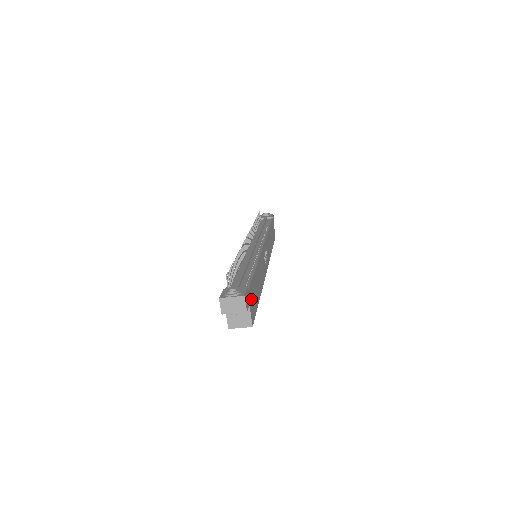
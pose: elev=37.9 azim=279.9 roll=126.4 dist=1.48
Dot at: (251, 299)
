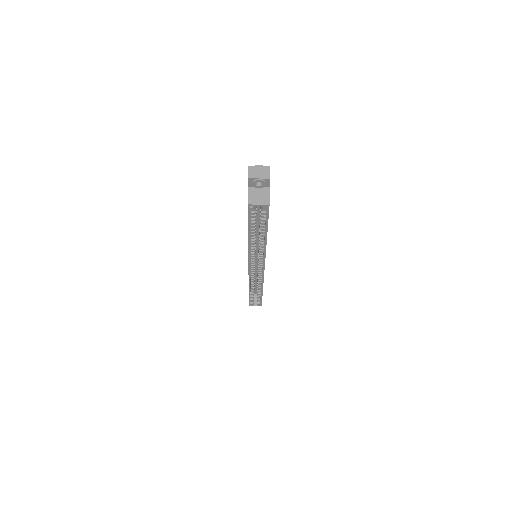
Dot at: occluded
